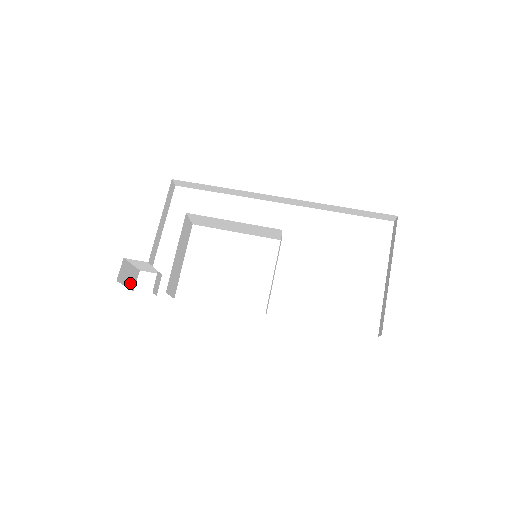
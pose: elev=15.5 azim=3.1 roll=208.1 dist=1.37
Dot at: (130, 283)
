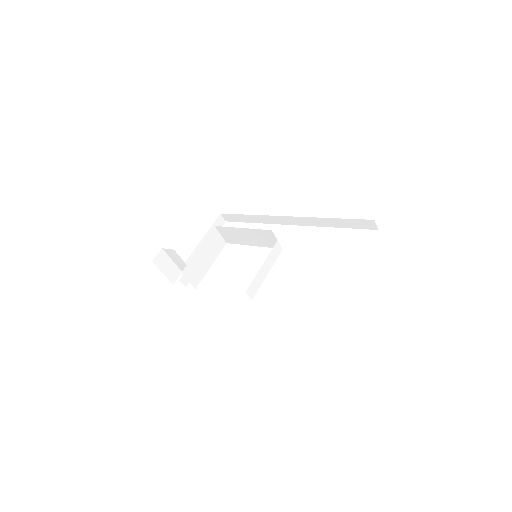
Dot at: (169, 275)
